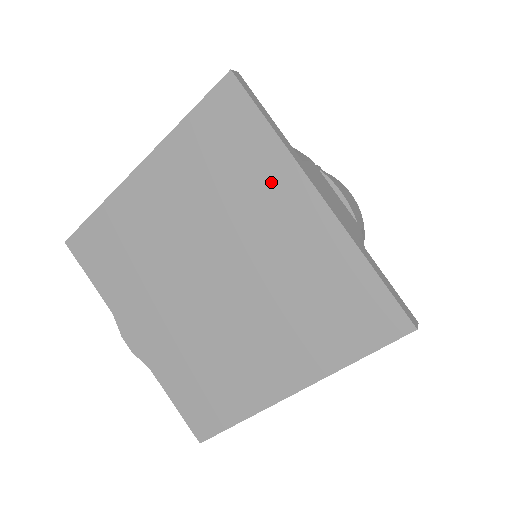
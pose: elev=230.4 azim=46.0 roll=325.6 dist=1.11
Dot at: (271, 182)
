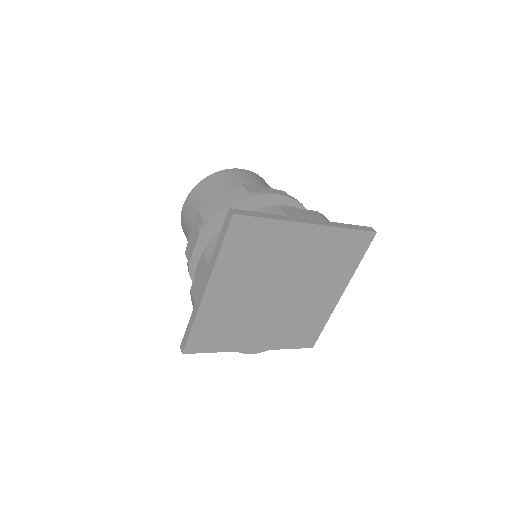
Dot at: (285, 238)
